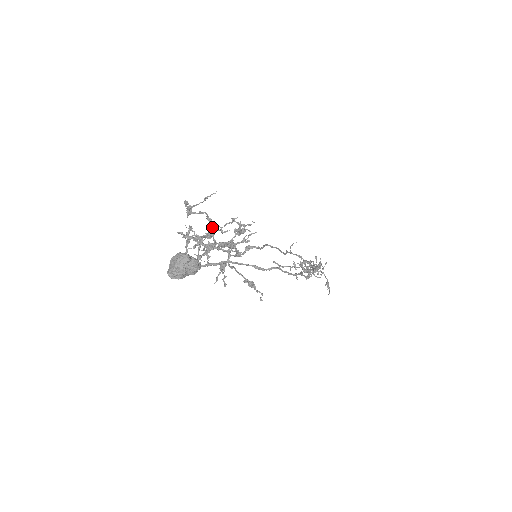
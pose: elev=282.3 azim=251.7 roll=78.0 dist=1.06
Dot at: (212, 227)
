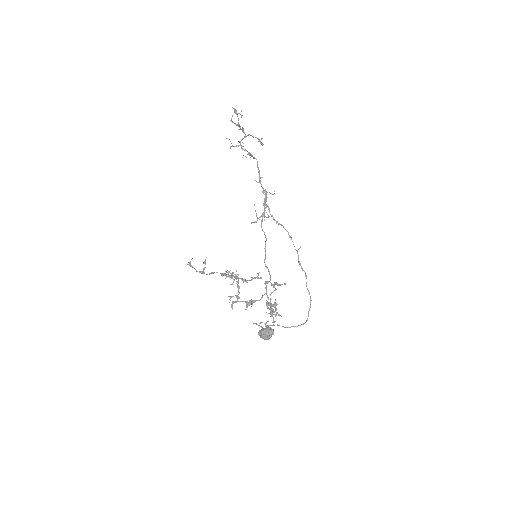
Dot at: (228, 275)
